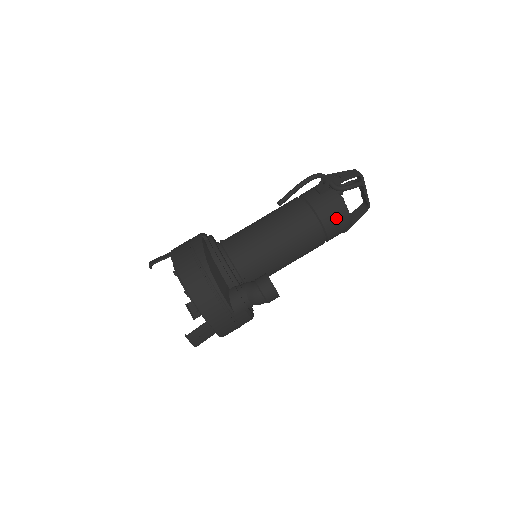
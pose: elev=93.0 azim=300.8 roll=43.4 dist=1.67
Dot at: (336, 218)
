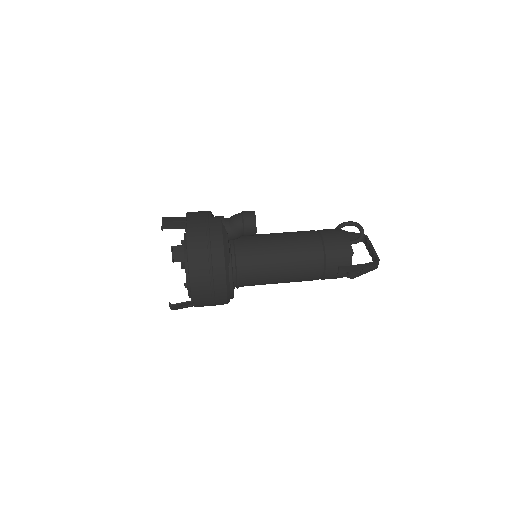
Dot at: (332, 230)
